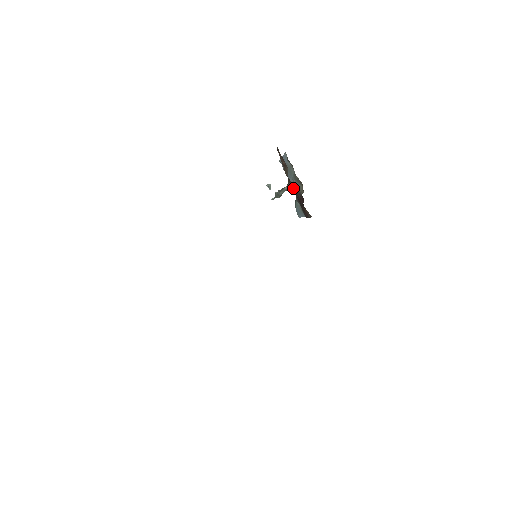
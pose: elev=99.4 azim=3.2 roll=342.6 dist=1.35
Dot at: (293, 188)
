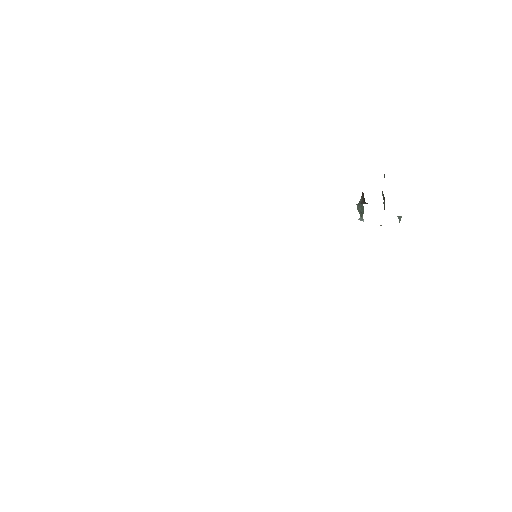
Dot at: (364, 199)
